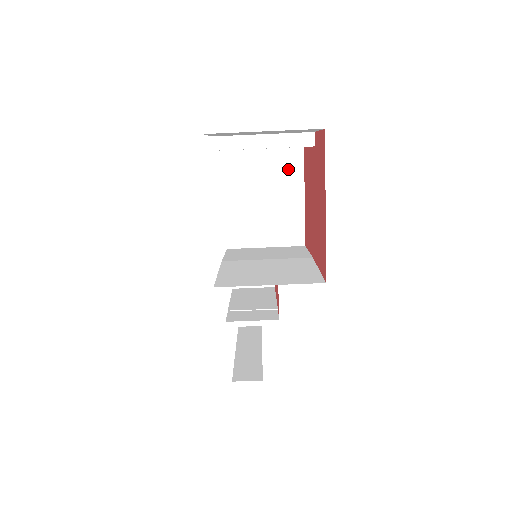
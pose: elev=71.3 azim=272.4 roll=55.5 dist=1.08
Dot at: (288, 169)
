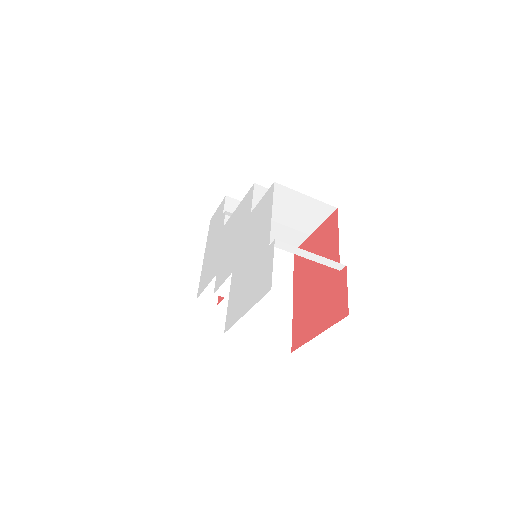
Dot at: (316, 213)
